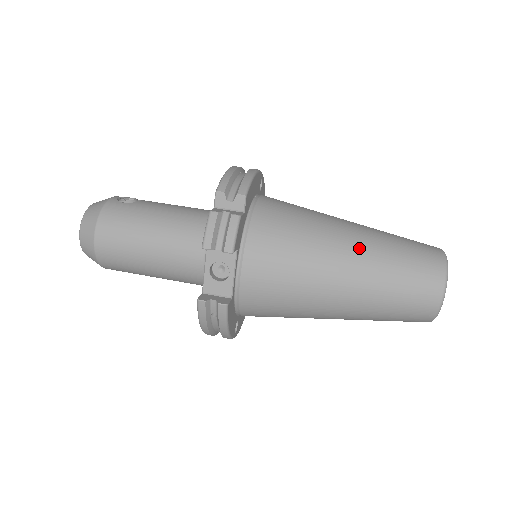
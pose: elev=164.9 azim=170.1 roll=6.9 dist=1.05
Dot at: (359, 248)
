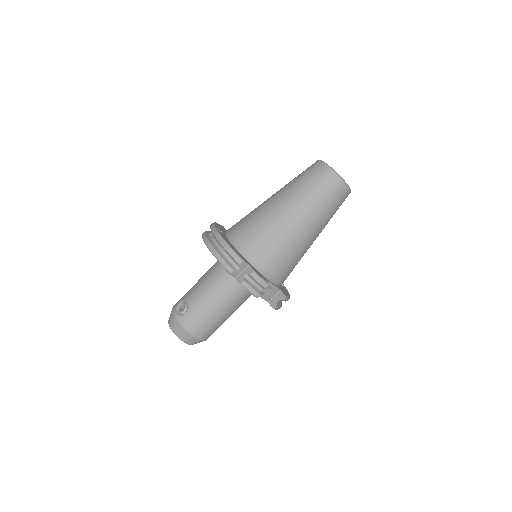
Dot at: (300, 213)
